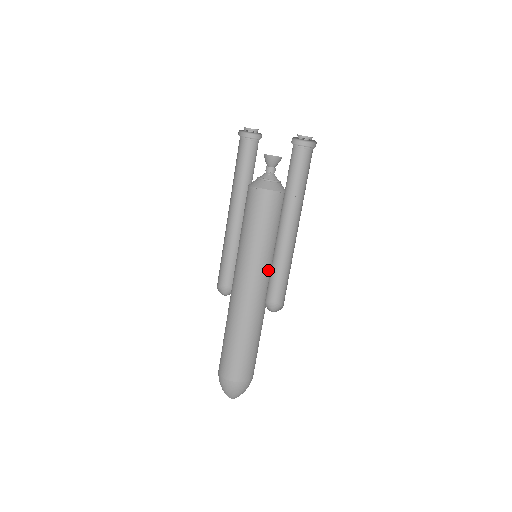
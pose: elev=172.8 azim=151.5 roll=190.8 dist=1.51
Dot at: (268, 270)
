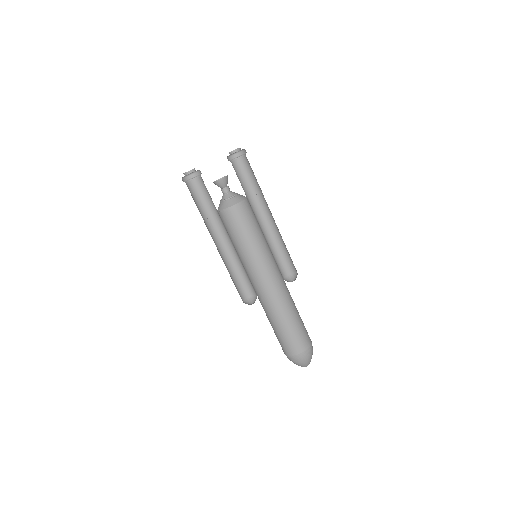
Dot at: (273, 257)
